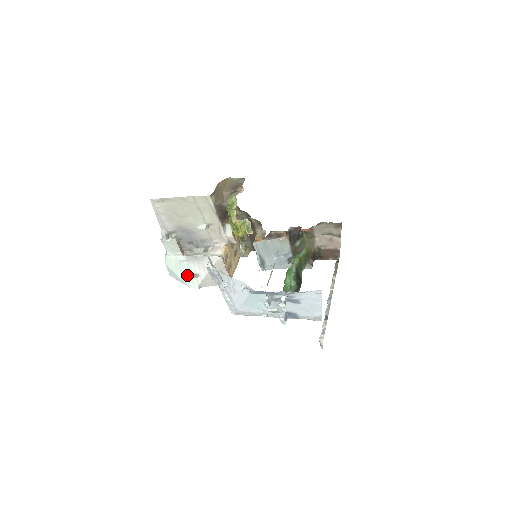
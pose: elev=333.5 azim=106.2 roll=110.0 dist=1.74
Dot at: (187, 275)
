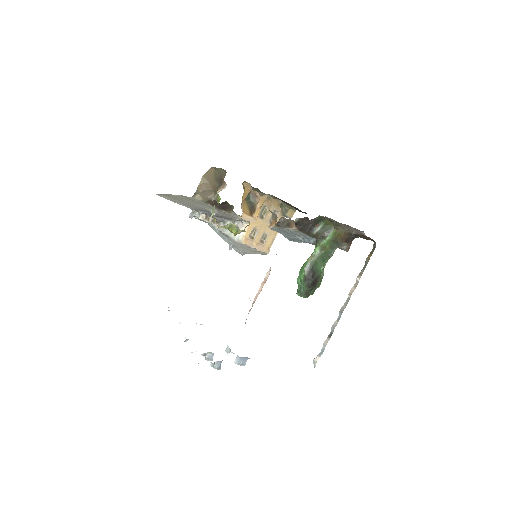
Dot at: (228, 243)
